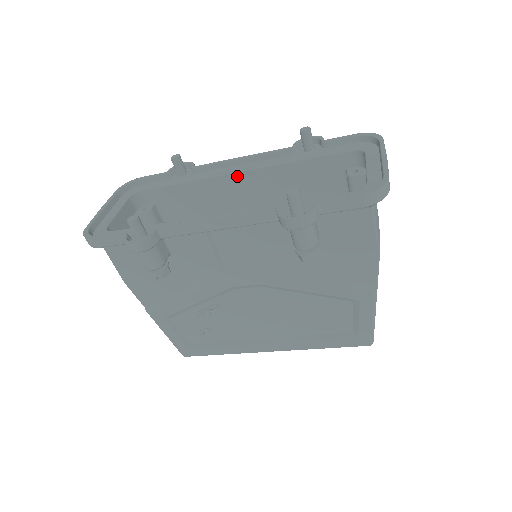
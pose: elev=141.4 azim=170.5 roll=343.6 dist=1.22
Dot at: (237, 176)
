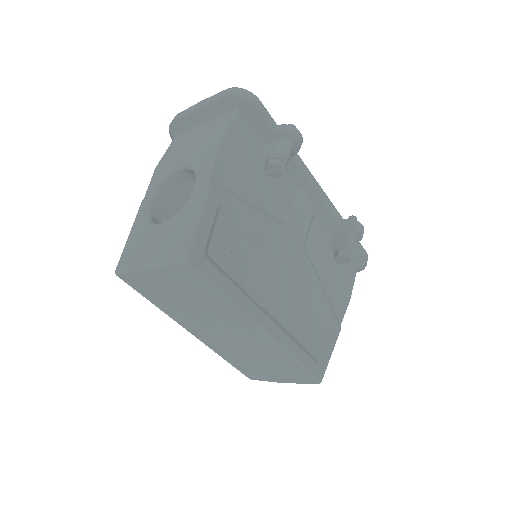
Dot at: occluded
